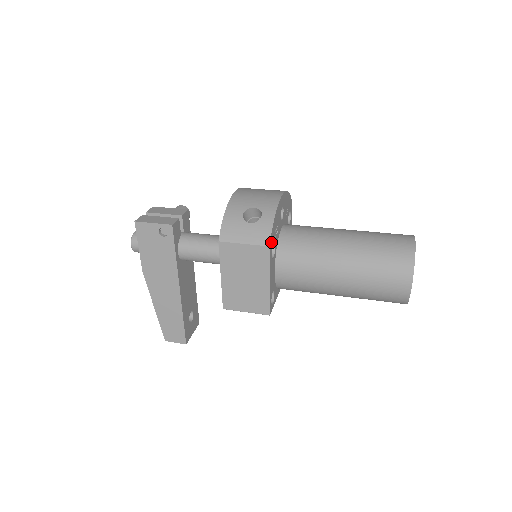
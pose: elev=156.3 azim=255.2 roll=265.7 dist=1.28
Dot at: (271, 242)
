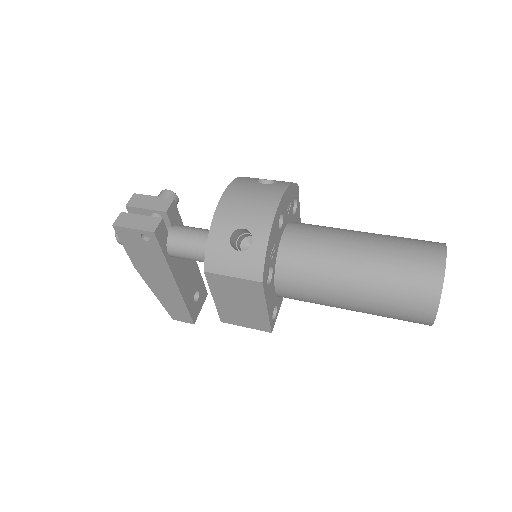
Dot at: (265, 274)
